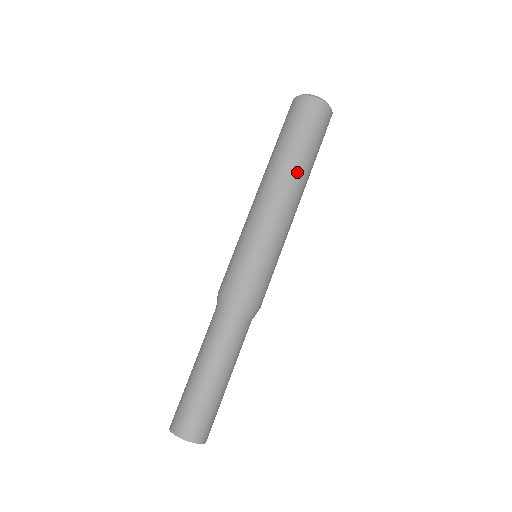
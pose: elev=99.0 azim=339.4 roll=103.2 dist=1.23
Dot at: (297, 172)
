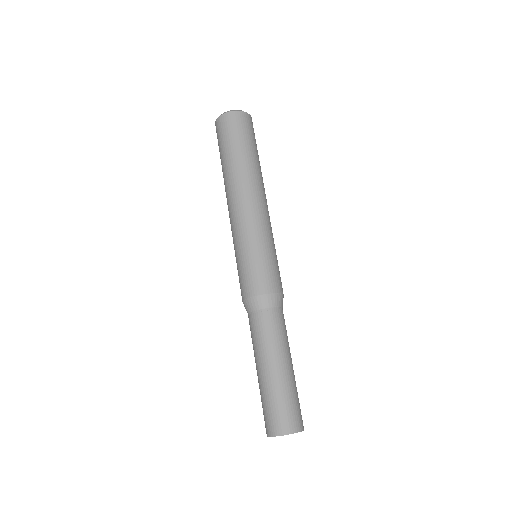
Dot at: (236, 175)
